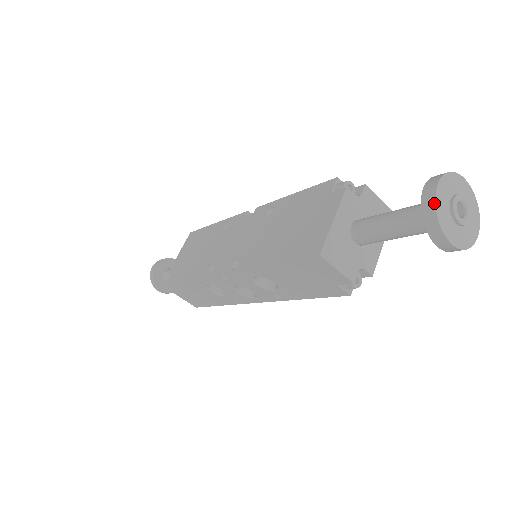
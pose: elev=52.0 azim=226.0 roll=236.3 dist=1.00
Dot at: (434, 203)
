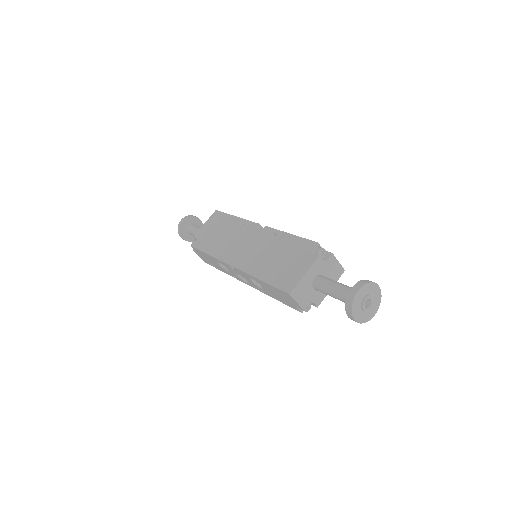
Dot at: (353, 300)
